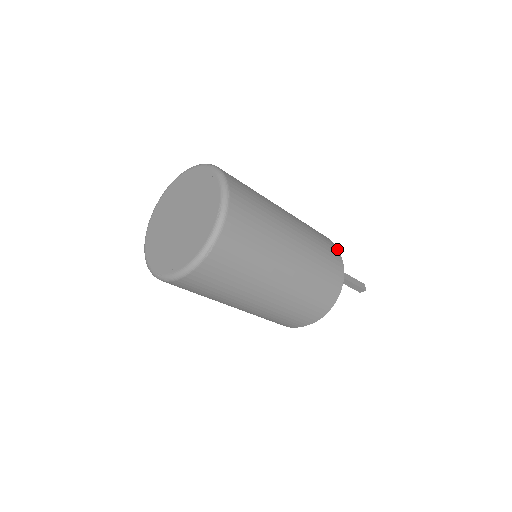
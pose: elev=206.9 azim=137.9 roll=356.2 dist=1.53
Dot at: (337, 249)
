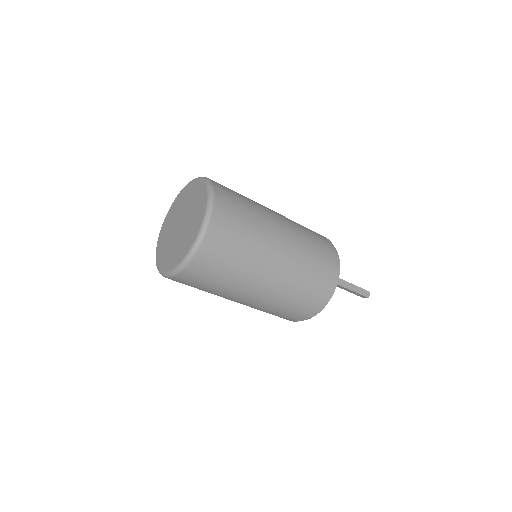
Dot at: (336, 262)
